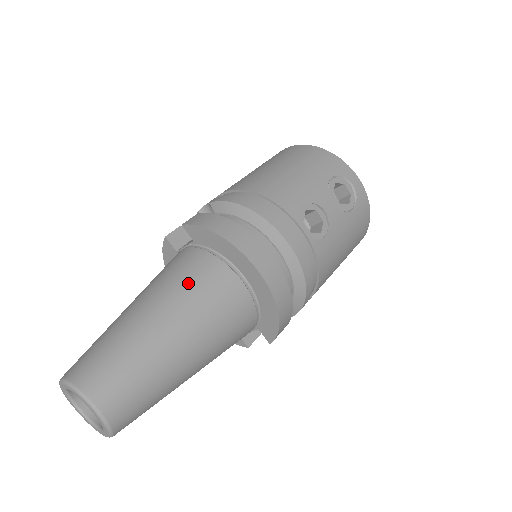
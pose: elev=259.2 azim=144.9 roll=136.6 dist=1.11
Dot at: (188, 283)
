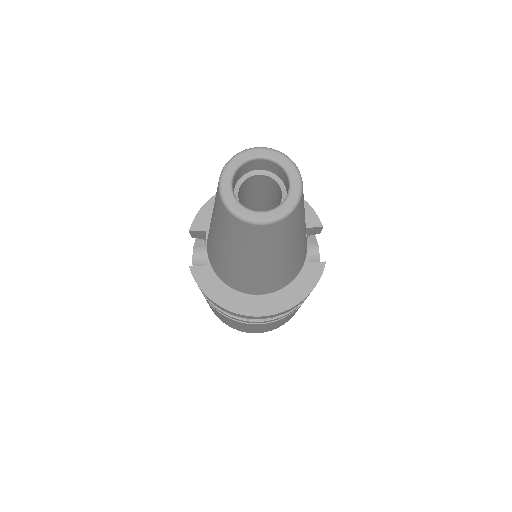
Dot at: occluded
